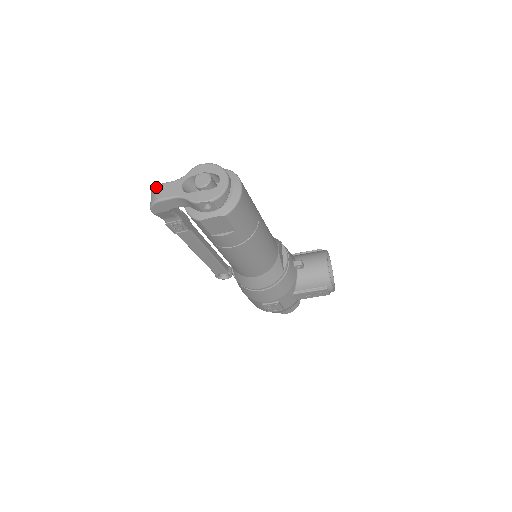
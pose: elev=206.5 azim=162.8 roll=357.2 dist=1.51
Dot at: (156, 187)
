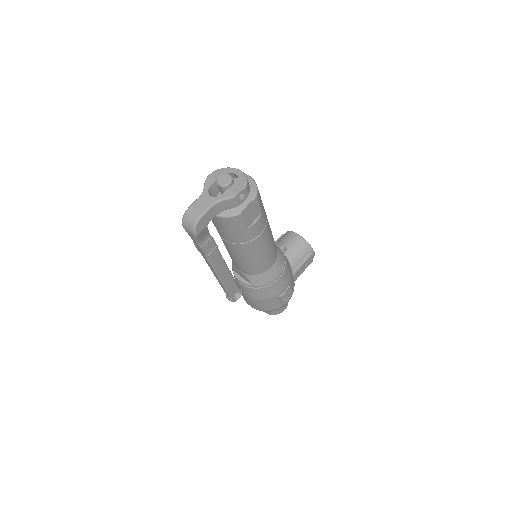
Dot at: (187, 211)
